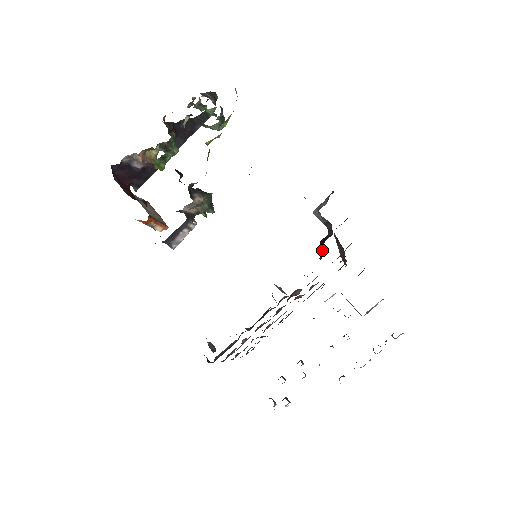
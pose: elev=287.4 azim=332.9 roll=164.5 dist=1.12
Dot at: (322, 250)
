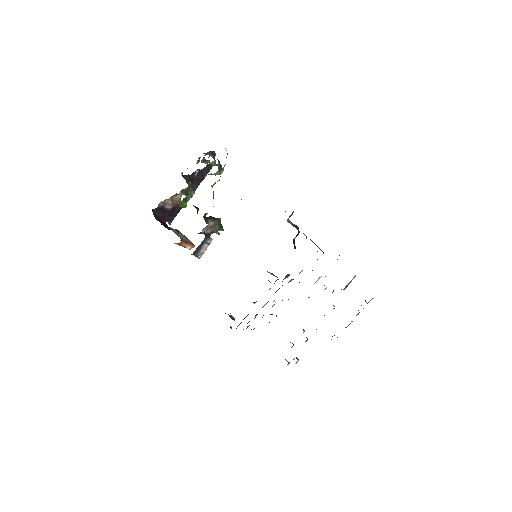
Dot at: (294, 244)
